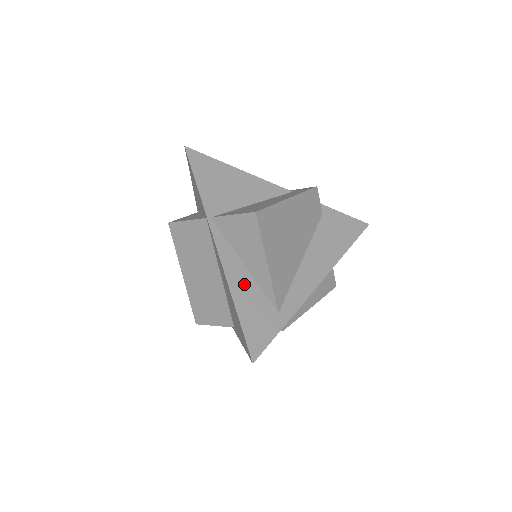
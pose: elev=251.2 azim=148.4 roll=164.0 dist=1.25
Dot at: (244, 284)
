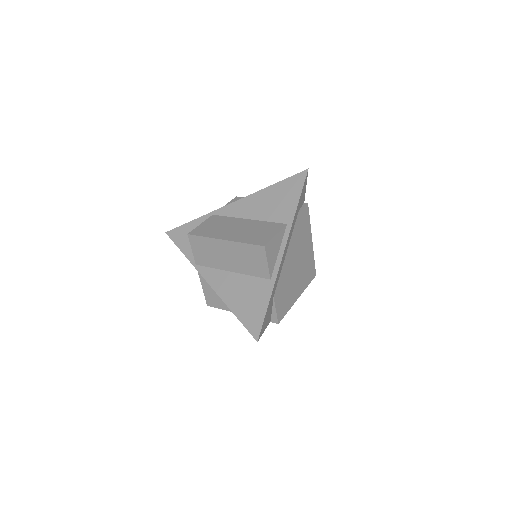
Dot at: occluded
